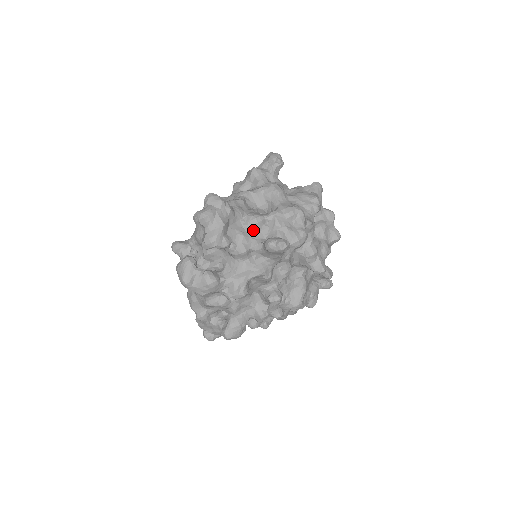
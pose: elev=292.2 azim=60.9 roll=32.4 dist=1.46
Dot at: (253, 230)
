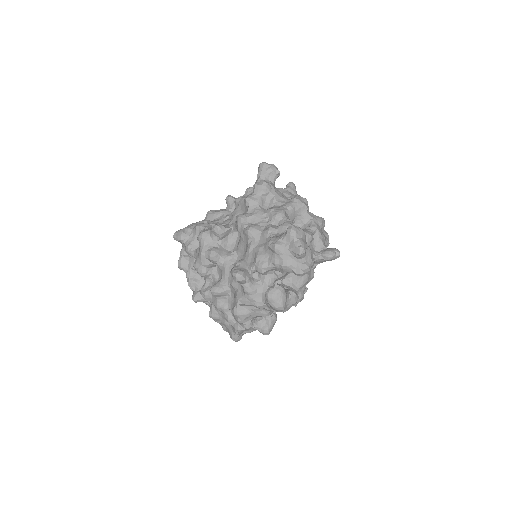
Dot at: (309, 246)
